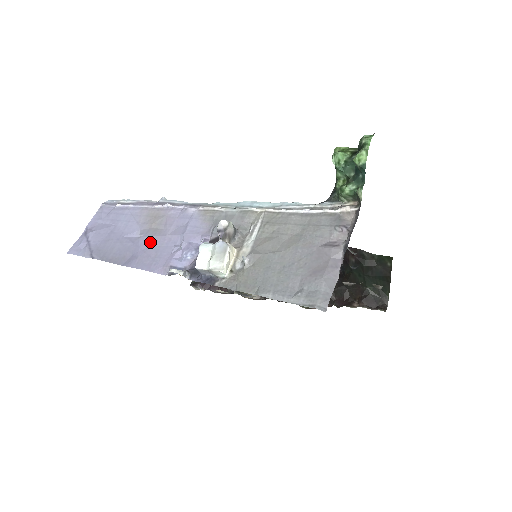
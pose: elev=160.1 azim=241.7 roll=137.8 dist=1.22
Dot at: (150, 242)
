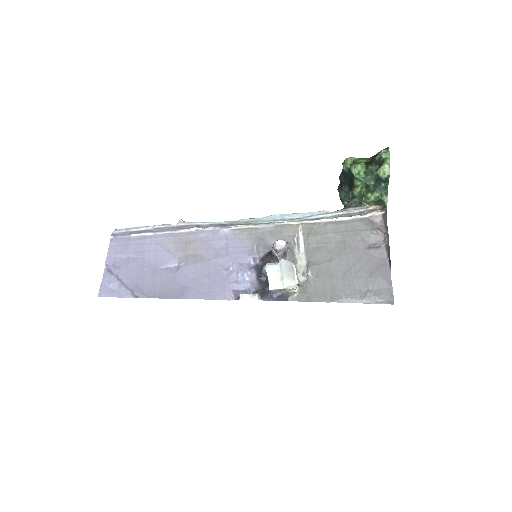
Dot at: (196, 270)
